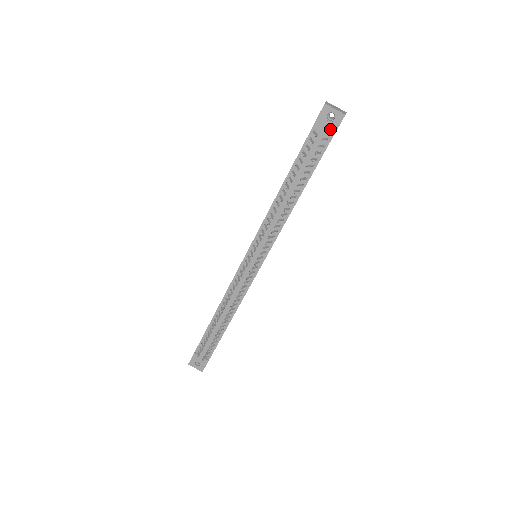
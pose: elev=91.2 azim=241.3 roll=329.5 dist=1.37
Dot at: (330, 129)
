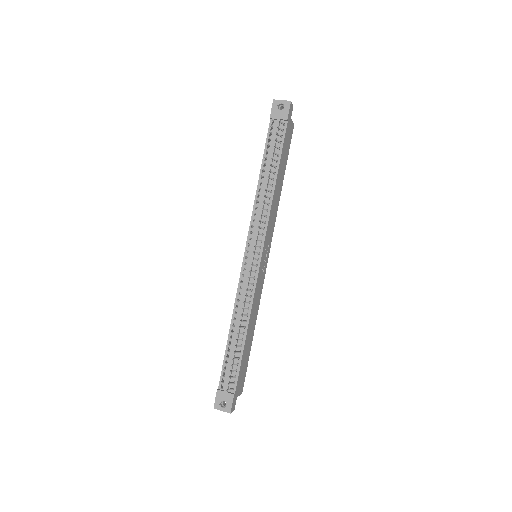
Dot at: (283, 115)
